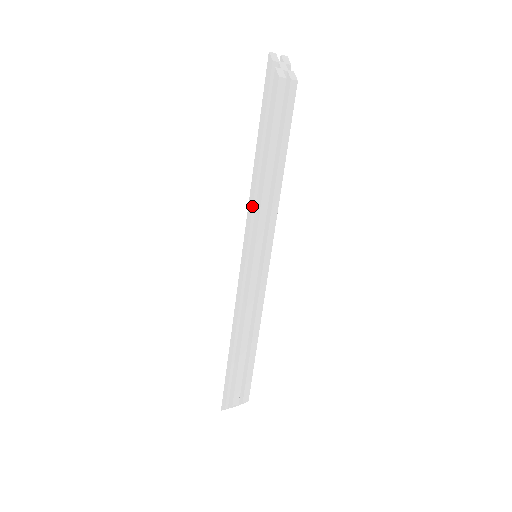
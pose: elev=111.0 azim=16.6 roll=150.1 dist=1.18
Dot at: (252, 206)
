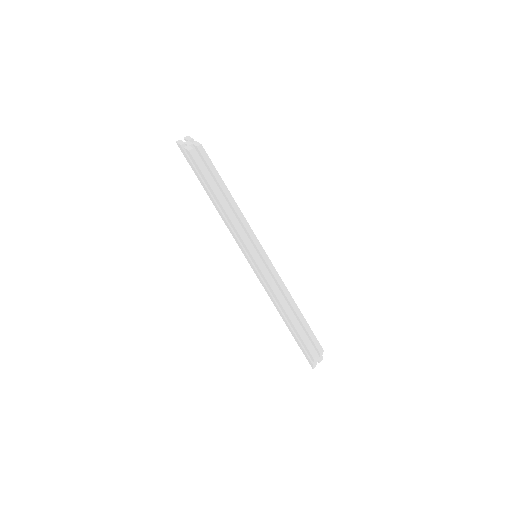
Dot at: (231, 229)
